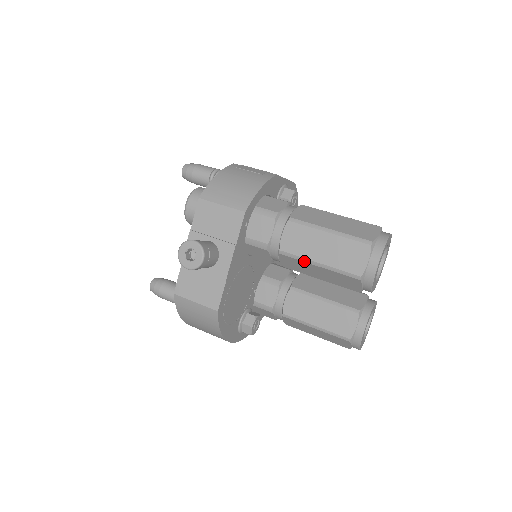
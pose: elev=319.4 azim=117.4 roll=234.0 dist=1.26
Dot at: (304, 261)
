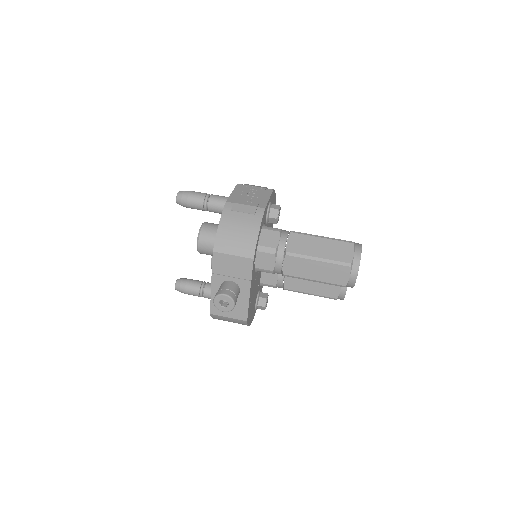
Dot at: (303, 279)
